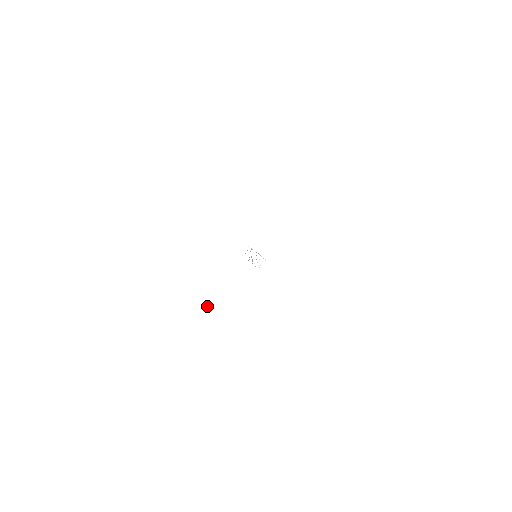
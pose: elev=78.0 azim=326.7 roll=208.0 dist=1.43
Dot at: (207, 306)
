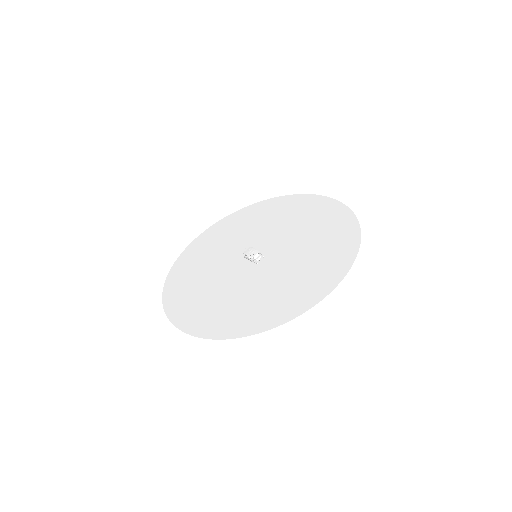
Dot at: (195, 296)
